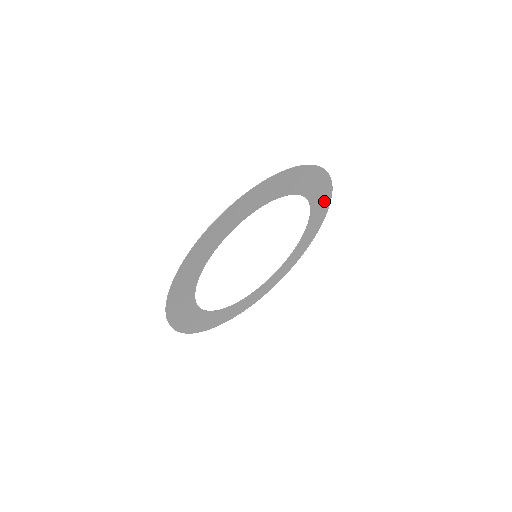
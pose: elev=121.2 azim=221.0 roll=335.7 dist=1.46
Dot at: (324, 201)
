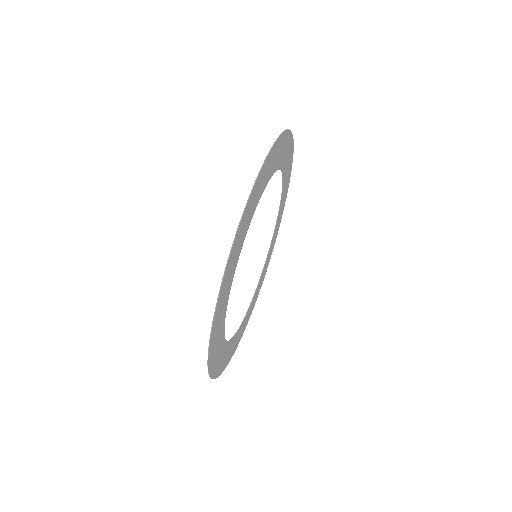
Dot at: (281, 145)
